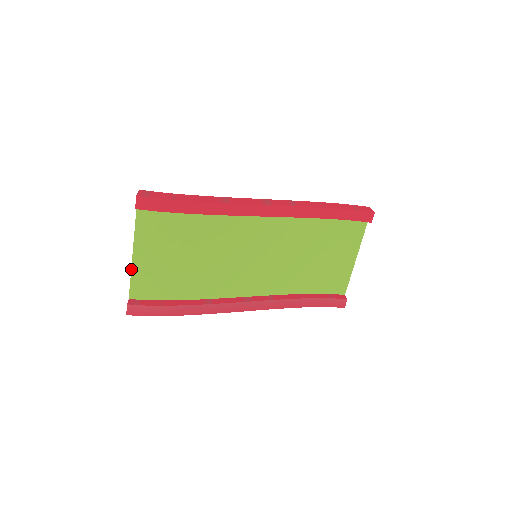
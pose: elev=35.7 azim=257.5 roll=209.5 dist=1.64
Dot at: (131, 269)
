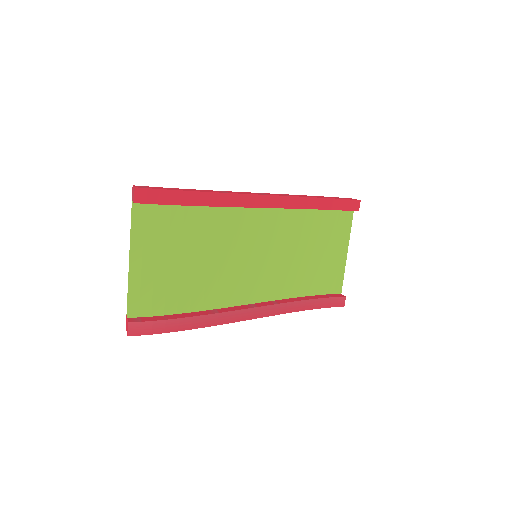
Dot at: (129, 280)
